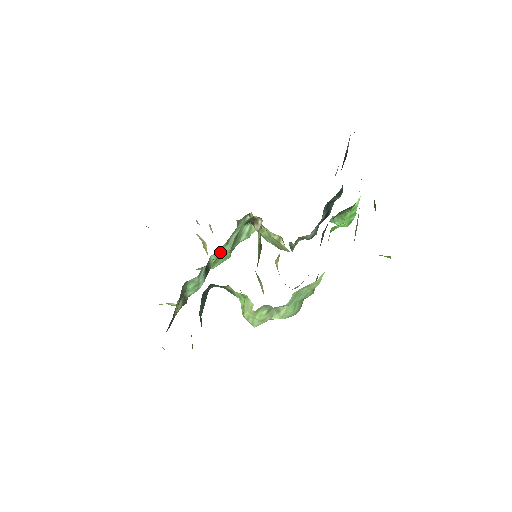
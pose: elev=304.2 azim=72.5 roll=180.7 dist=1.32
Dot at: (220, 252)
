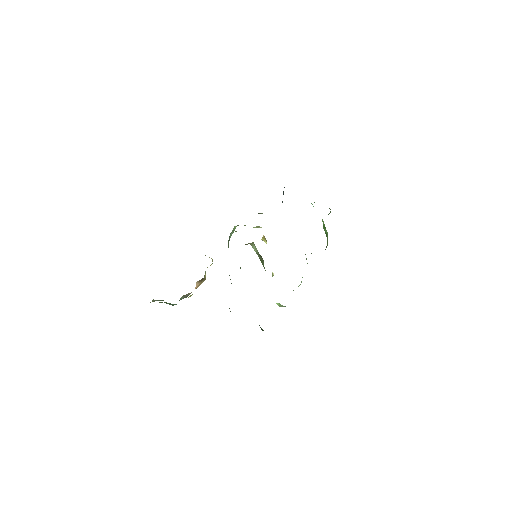
Dot at: occluded
